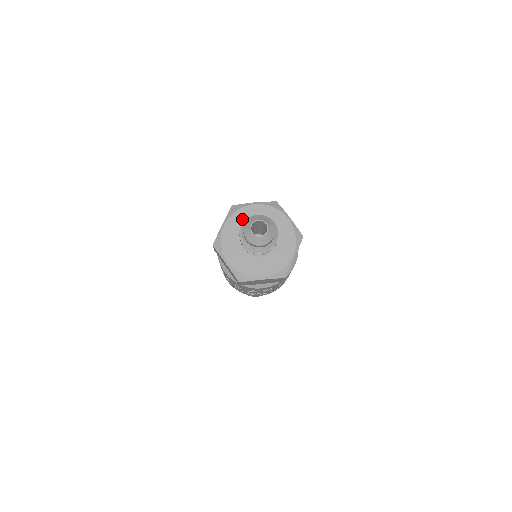
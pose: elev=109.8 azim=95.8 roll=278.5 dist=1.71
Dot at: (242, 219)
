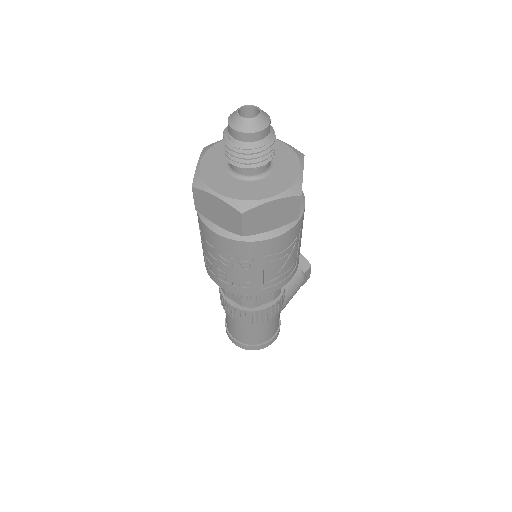
Dot at: occluded
